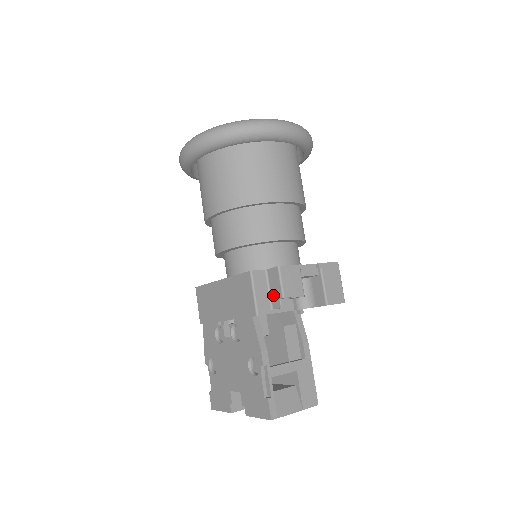
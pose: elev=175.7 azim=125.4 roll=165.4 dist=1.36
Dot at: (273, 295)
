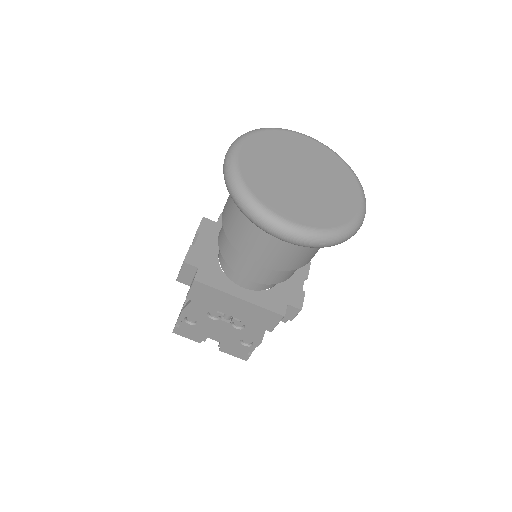
Dot at: occluded
